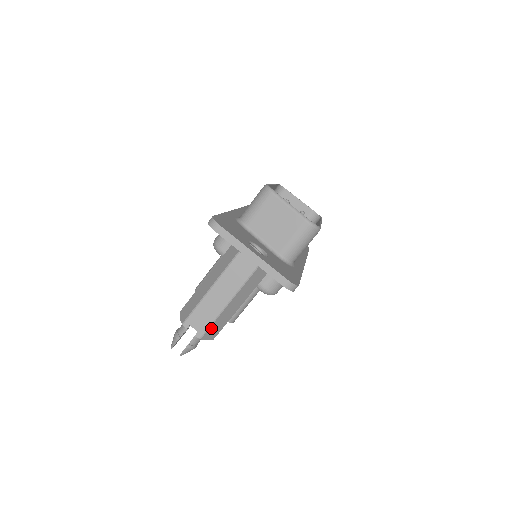
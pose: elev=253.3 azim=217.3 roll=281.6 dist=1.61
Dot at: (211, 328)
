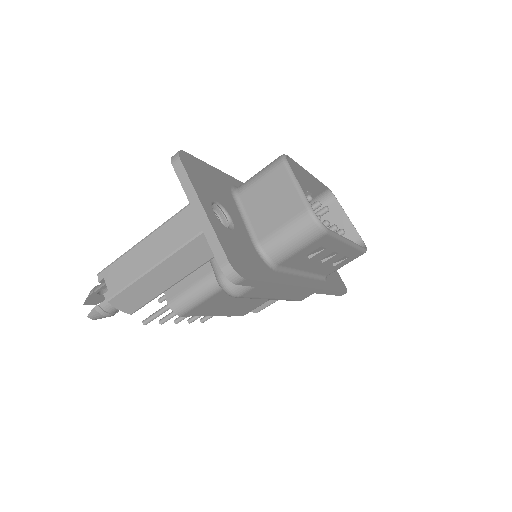
Dot at: (125, 293)
